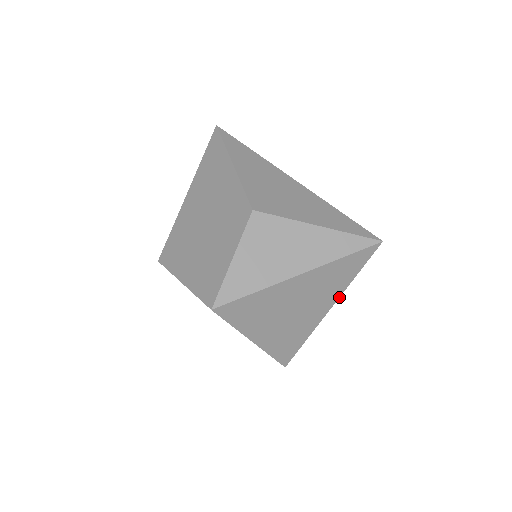
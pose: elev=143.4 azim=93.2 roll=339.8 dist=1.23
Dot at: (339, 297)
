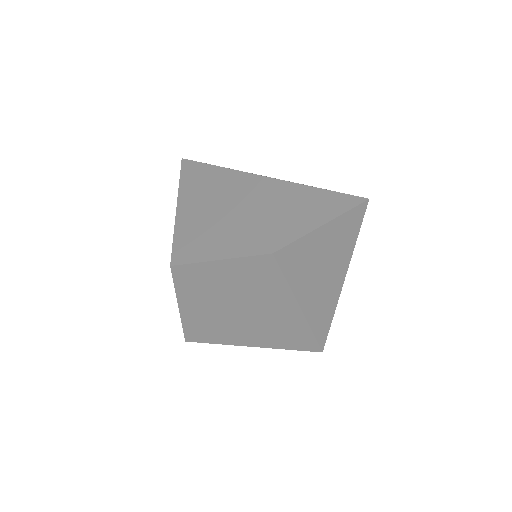
Dot at: (350, 259)
